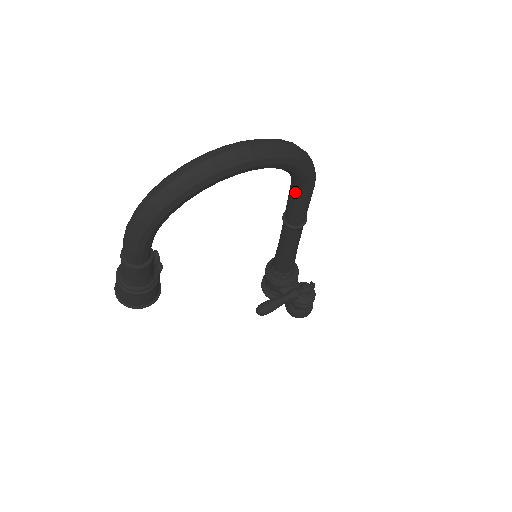
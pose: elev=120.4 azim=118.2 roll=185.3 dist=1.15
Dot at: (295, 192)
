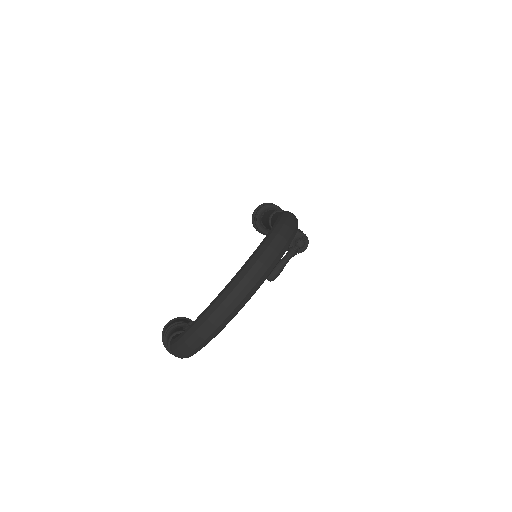
Dot at: occluded
